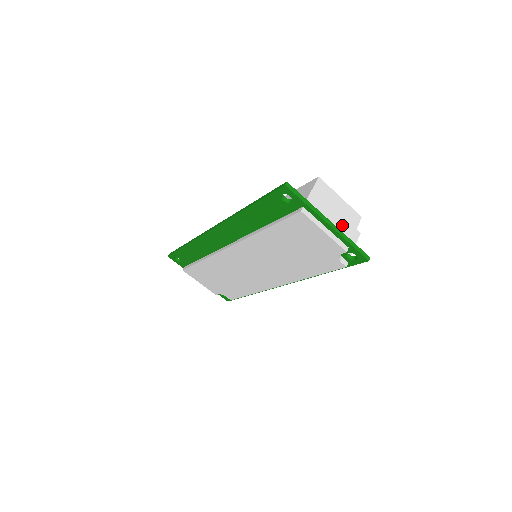
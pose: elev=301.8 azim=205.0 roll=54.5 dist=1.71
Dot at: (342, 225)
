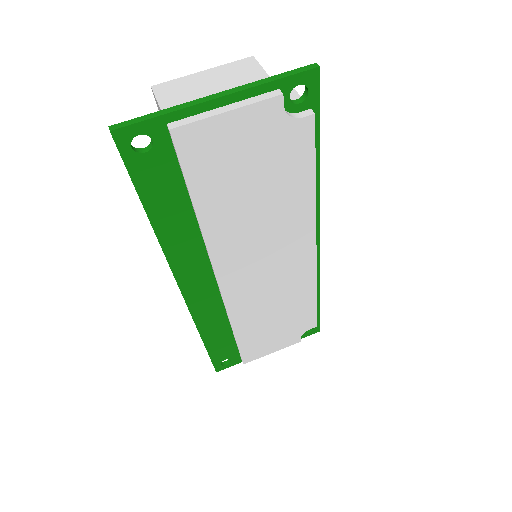
Dot at: (240, 85)
